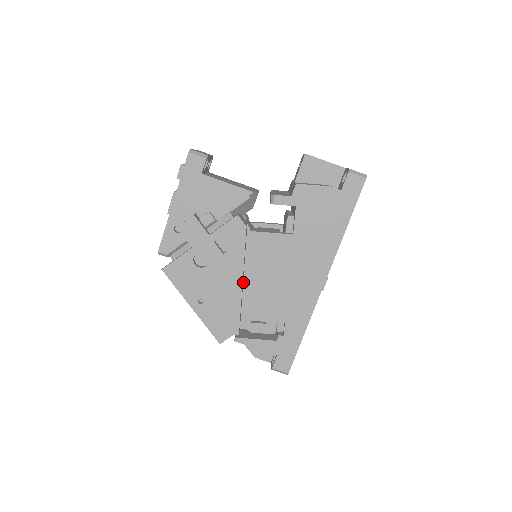
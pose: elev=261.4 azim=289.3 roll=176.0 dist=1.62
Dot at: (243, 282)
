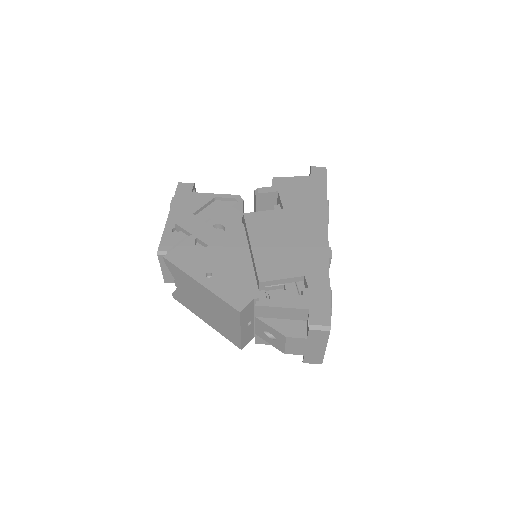
Dot at: occluded
